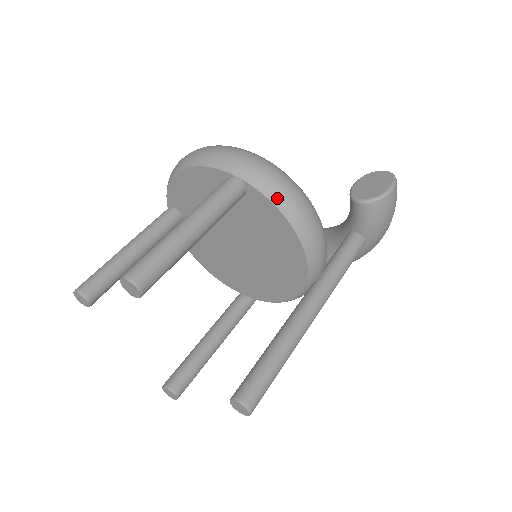
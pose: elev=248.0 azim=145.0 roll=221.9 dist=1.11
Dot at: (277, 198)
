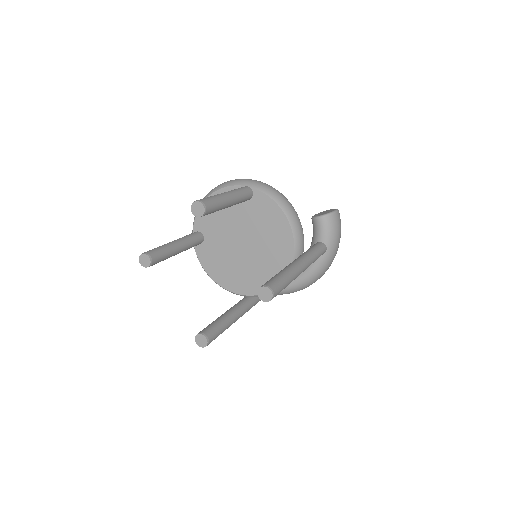
Dot at: (272, 195)
